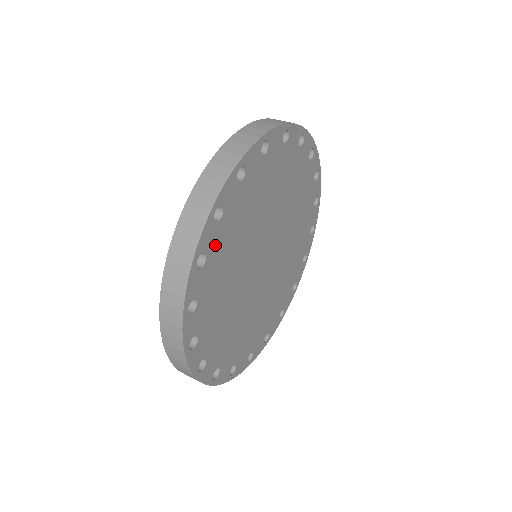
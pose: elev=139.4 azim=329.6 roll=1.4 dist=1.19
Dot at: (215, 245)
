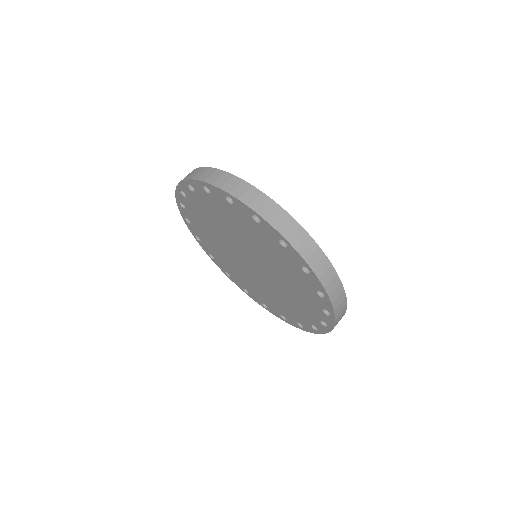
Dot at: occluded
